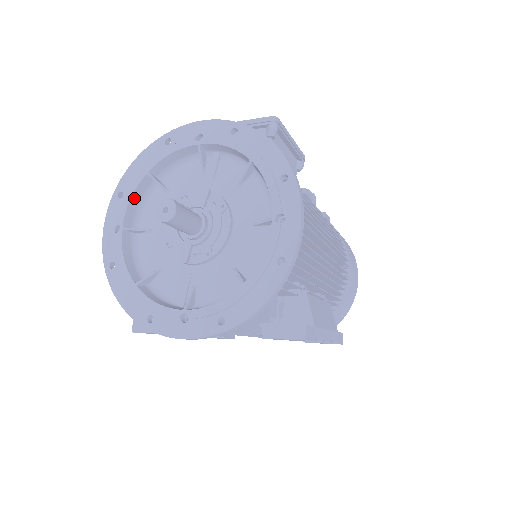
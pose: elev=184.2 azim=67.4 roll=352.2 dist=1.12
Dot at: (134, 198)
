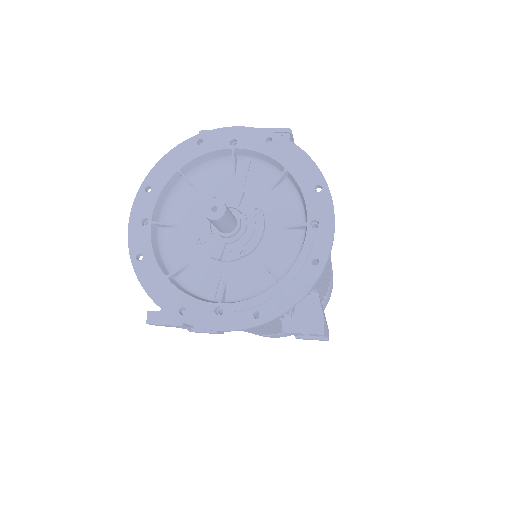
Dot at: (163, 193)
